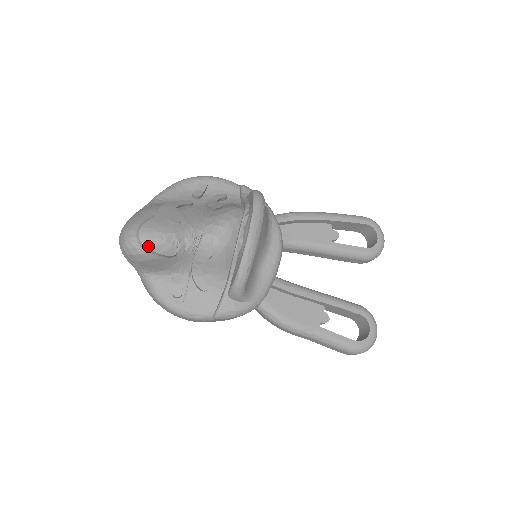
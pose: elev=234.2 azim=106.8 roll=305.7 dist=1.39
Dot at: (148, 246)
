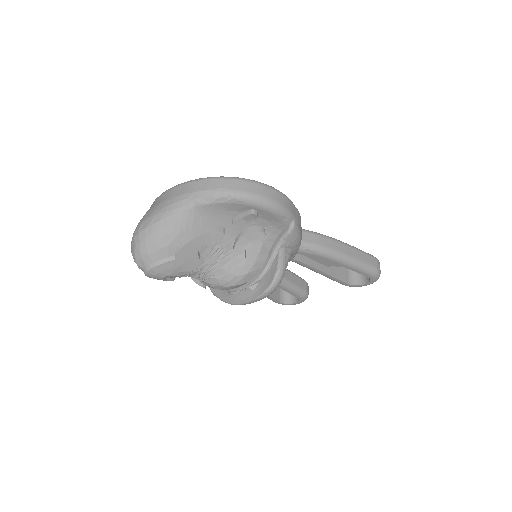
Dot at: occluded
